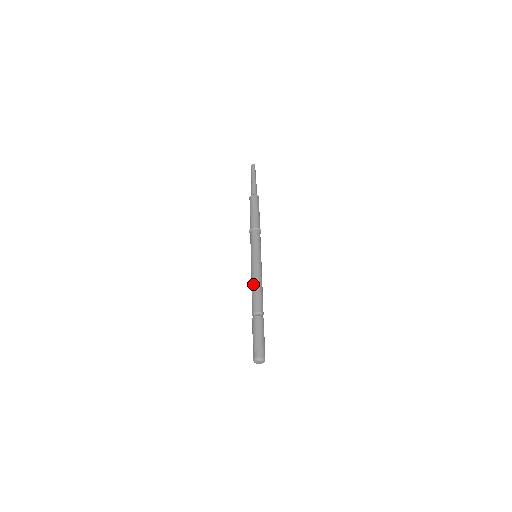
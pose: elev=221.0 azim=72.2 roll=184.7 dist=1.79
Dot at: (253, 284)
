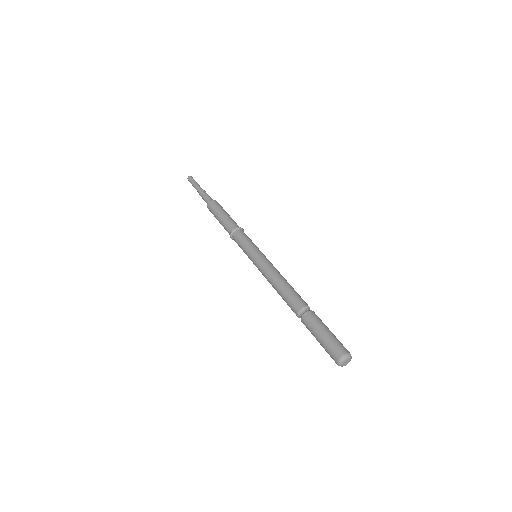
Dot at: (274, 285)
